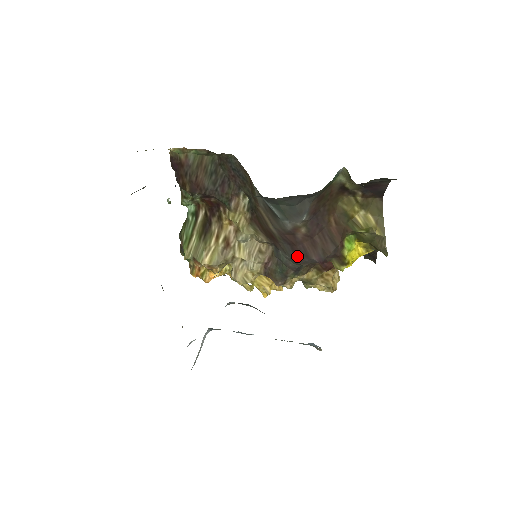
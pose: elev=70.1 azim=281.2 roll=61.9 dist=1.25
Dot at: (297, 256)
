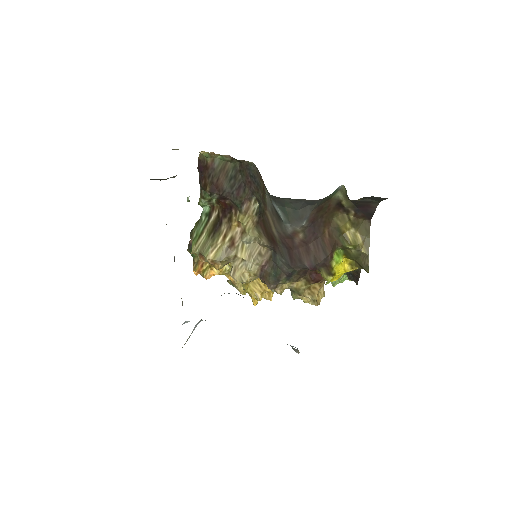
Dot at: (292, 260)
